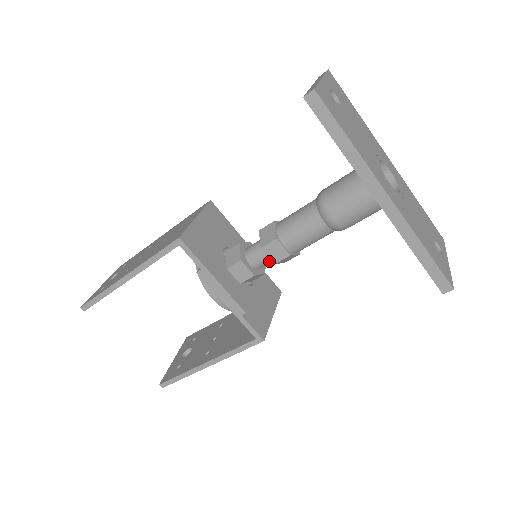
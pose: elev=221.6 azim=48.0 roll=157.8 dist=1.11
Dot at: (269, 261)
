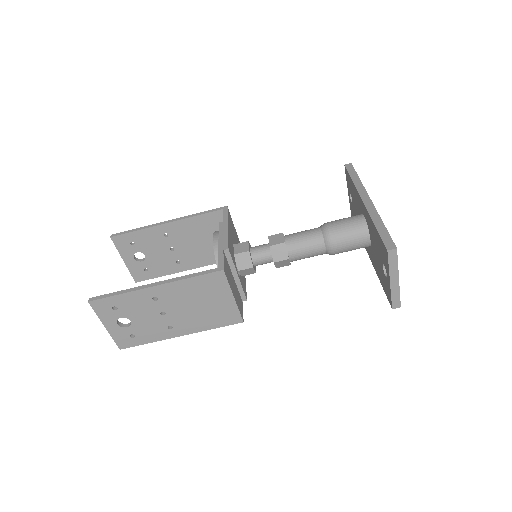
Dot at: (265, 253)
